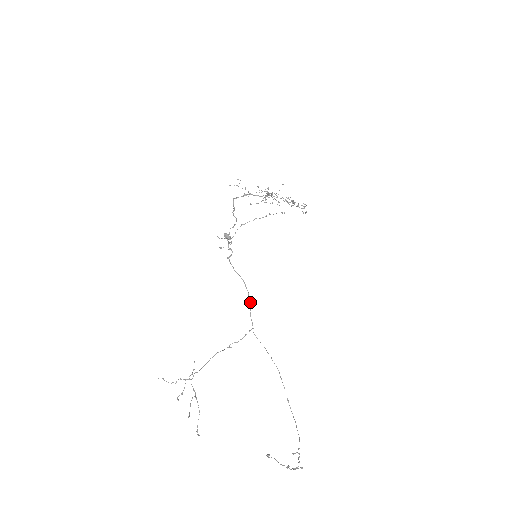
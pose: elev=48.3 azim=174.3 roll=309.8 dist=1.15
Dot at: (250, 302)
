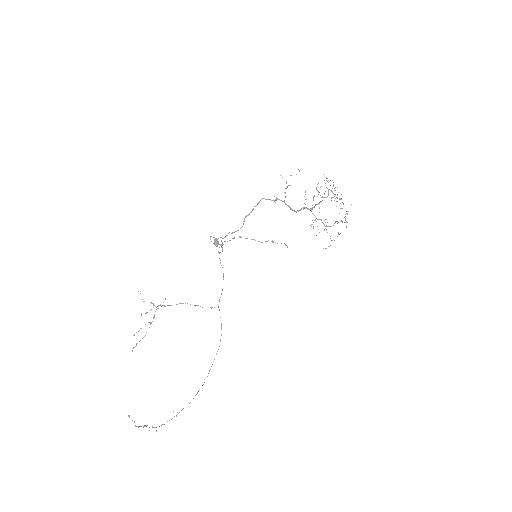
Dot at: occluded
